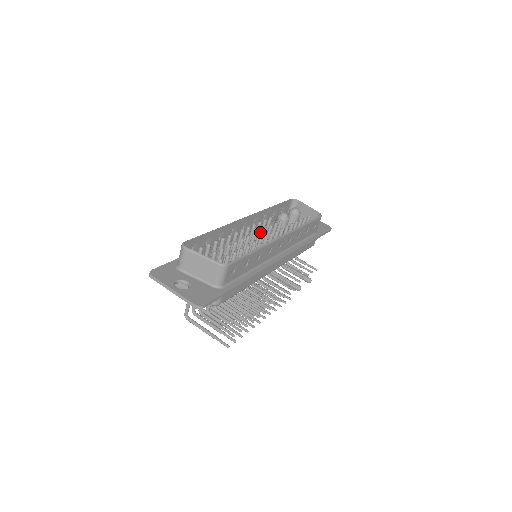
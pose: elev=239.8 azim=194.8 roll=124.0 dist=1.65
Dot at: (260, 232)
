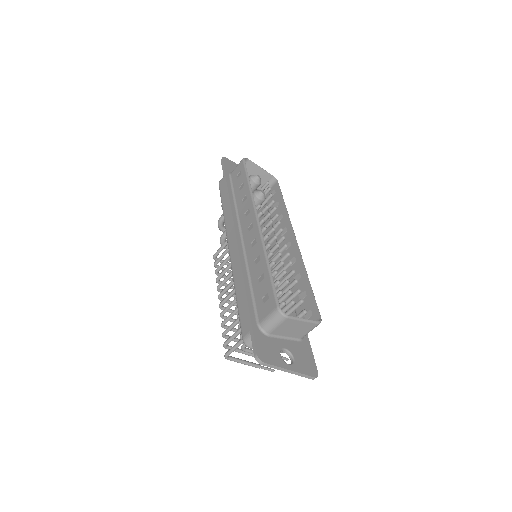
Dot at: occluded
